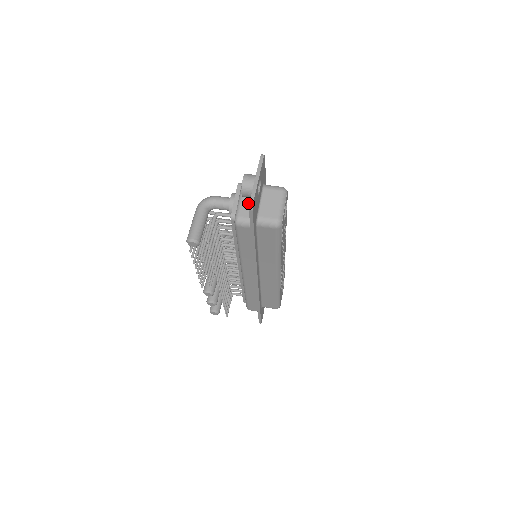
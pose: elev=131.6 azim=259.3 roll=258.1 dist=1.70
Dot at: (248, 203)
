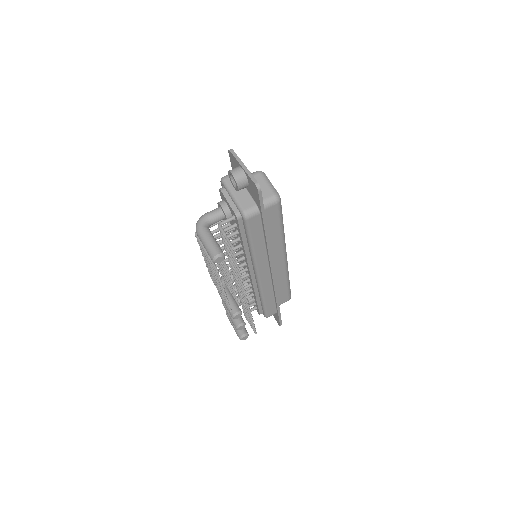
Dot at: (243, 196)
